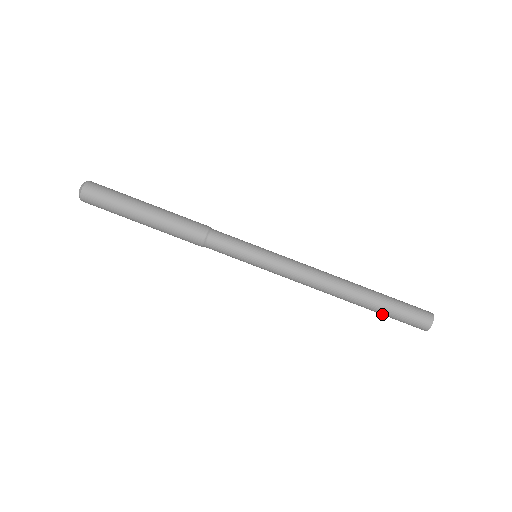
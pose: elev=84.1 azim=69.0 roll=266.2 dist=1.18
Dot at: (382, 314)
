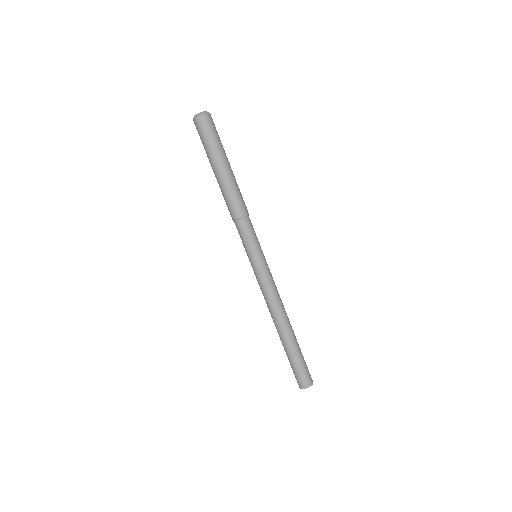
Dot at: (290, 357)
